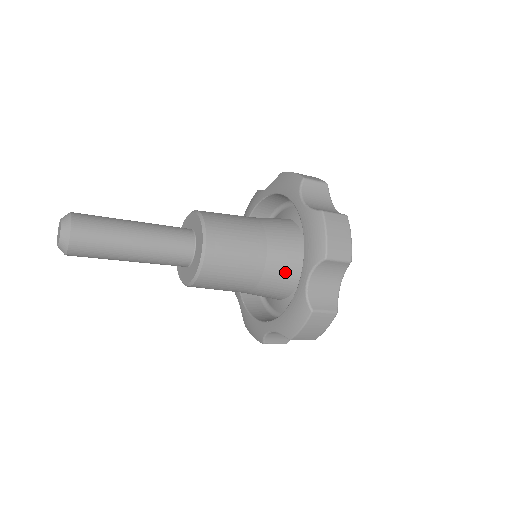
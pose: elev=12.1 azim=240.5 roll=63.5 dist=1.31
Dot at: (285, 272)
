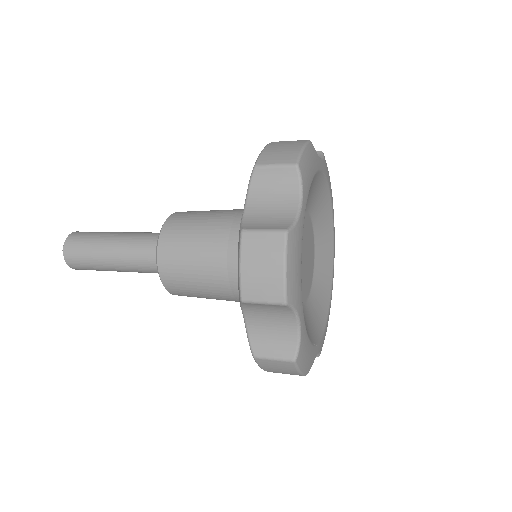
Dot at: occluded
